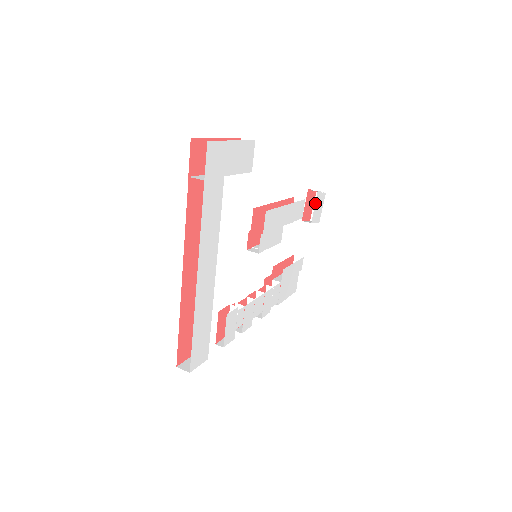
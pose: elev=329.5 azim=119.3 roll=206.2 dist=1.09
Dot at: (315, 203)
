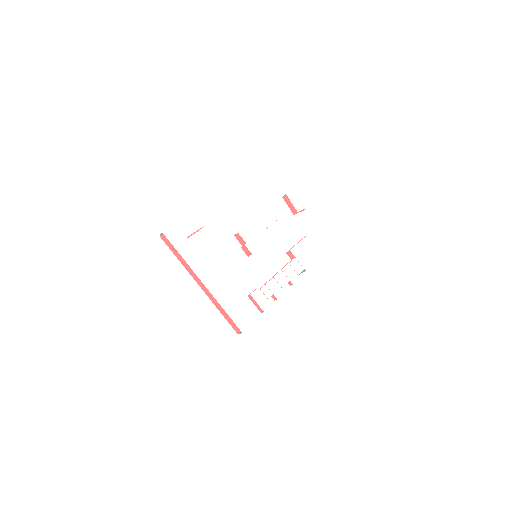
Dot at: occluded
